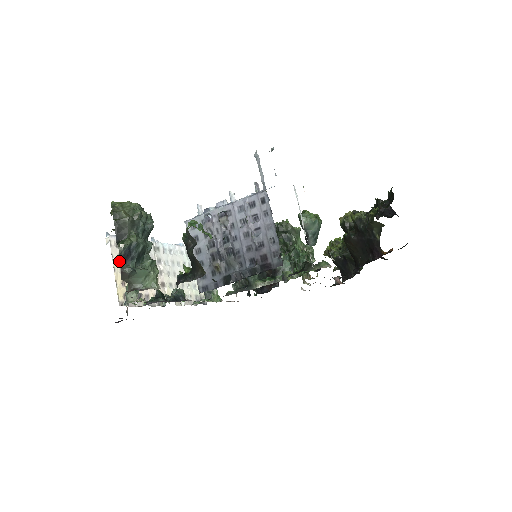
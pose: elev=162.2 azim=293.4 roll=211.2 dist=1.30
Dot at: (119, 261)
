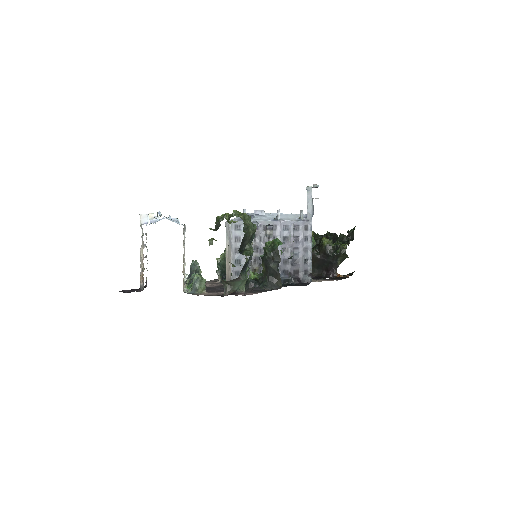
Dot at: occluded
